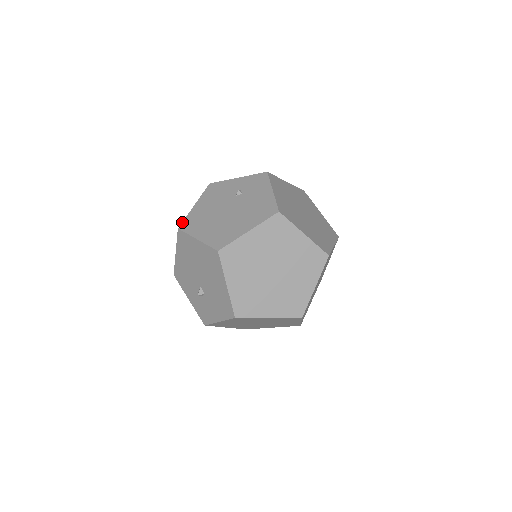
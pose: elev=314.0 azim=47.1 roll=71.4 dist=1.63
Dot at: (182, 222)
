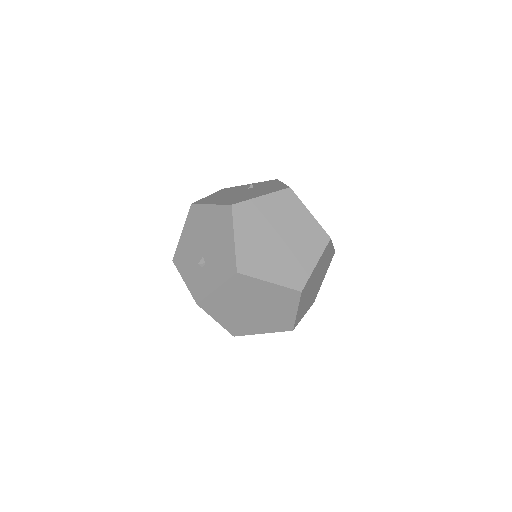
Dot at: occluded
